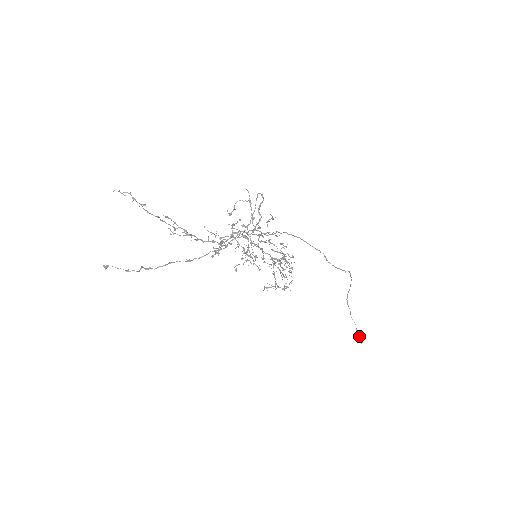
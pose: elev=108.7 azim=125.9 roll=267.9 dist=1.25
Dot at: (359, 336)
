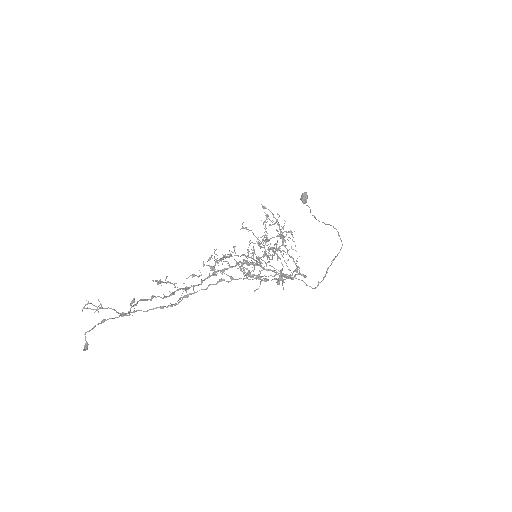
Dot at: (305, 202)
